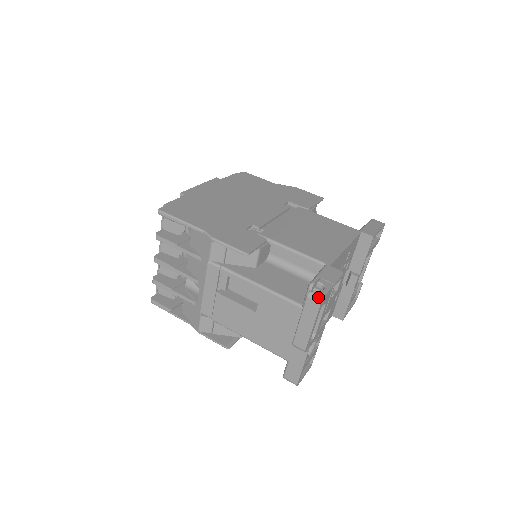
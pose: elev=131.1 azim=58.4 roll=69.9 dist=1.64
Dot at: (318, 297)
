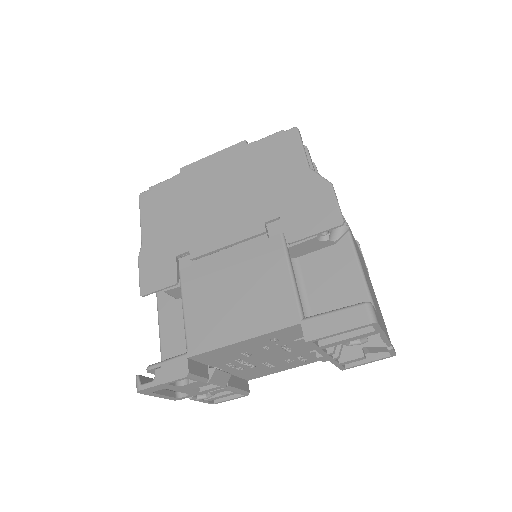
Dot at: (136, 387)
